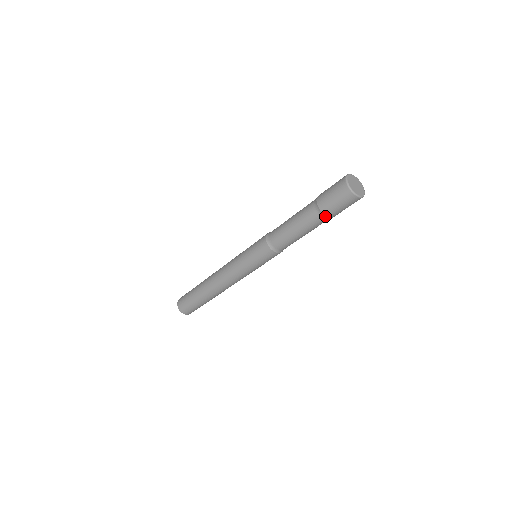
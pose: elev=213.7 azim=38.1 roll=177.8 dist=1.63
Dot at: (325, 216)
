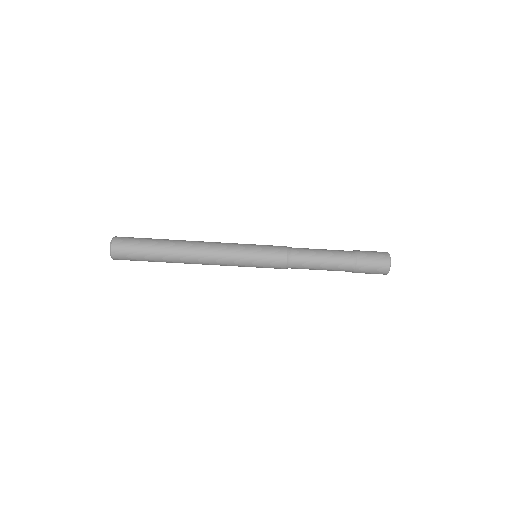
Dot at: (353, 272)
